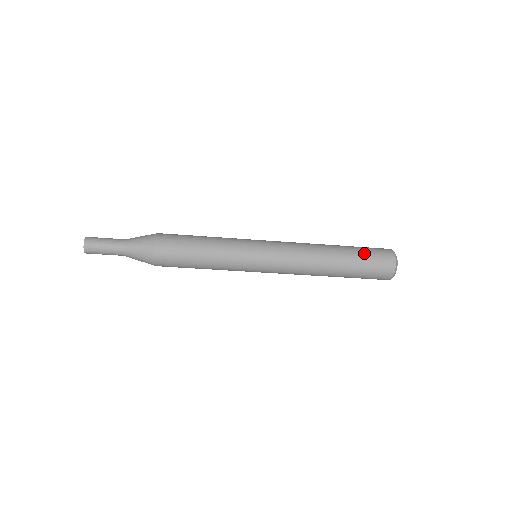
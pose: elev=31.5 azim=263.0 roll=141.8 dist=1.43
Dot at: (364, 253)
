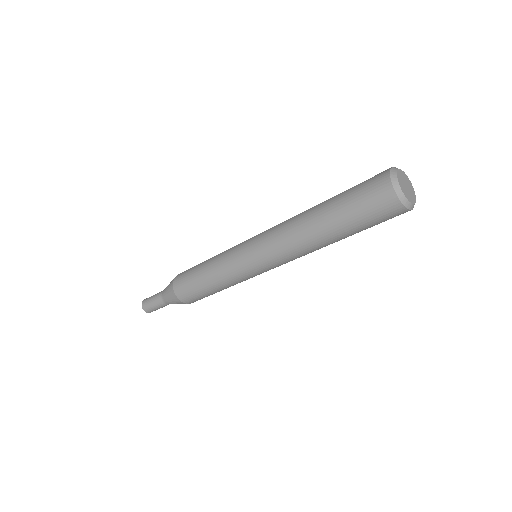
Dot at: (351, 188)
